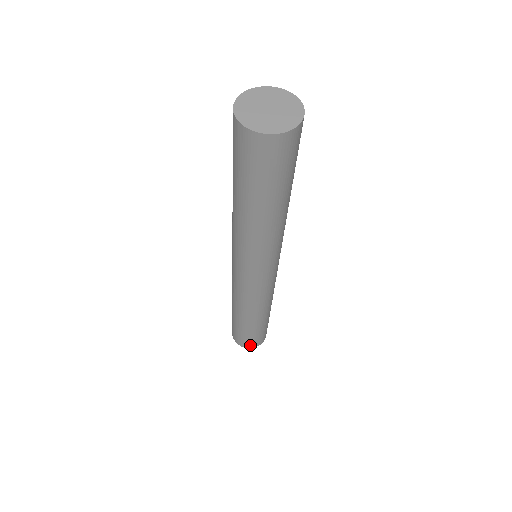
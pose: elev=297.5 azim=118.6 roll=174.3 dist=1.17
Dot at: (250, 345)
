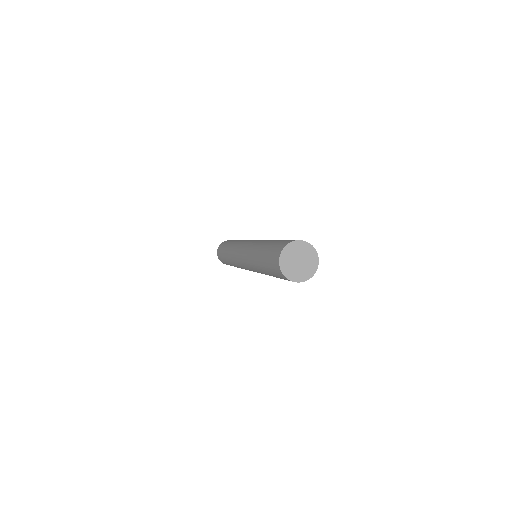
Dot at: occluded
